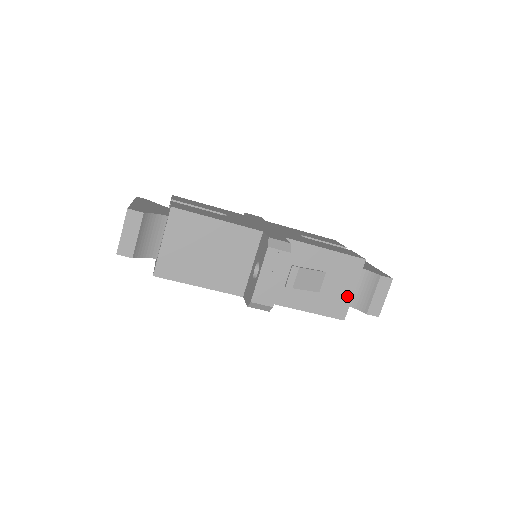
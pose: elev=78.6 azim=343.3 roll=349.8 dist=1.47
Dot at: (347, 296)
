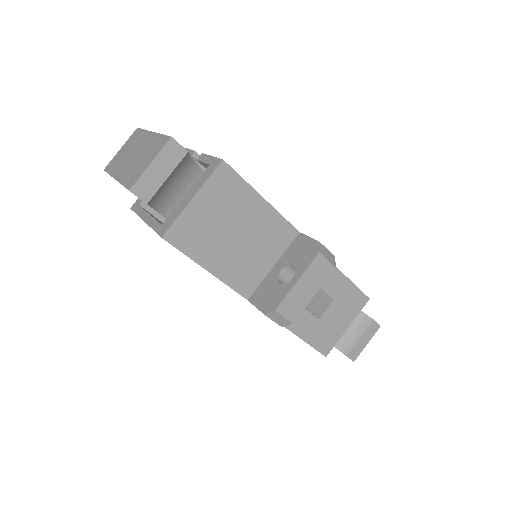
Dot at: (339, 331)
